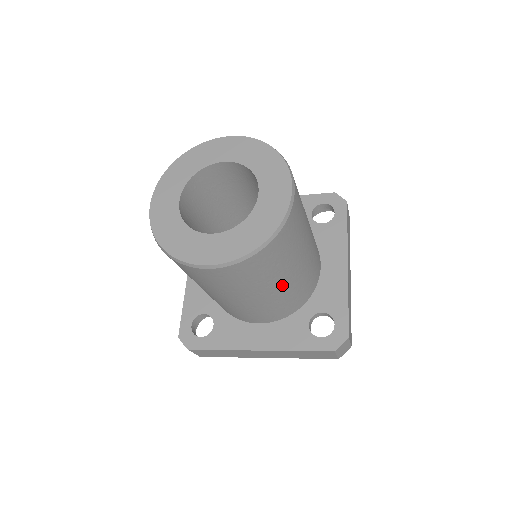
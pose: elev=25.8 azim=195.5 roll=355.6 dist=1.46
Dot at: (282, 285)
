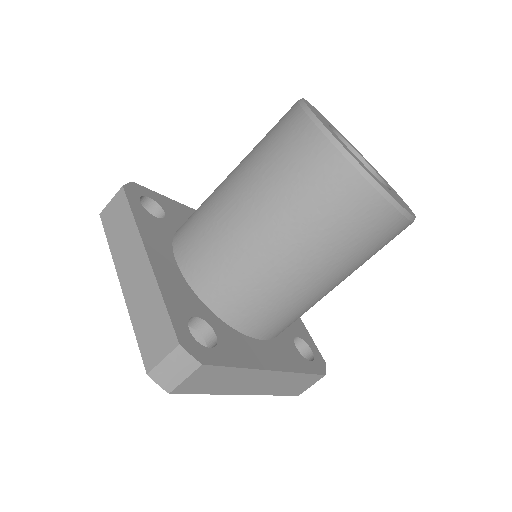
Dot at: (273, 243)
